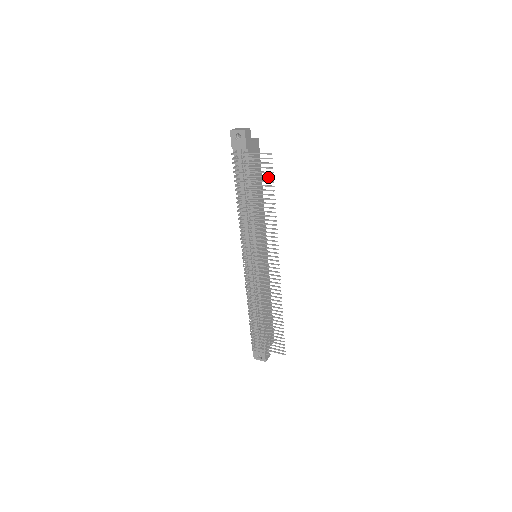
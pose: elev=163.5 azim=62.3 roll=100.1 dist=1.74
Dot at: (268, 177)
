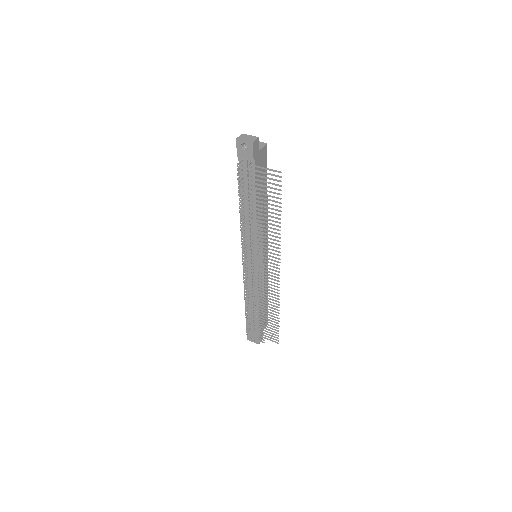
Dot at: (275, 193)
